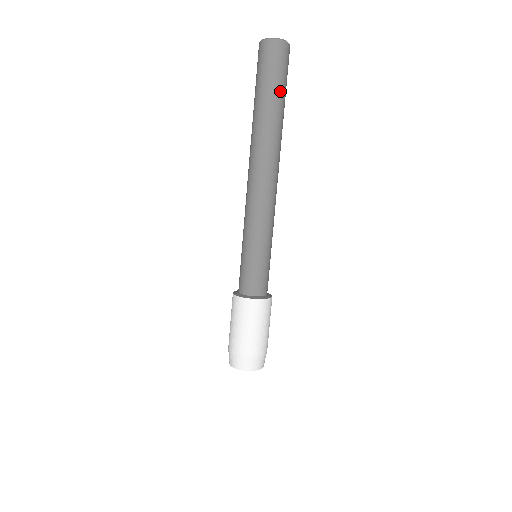
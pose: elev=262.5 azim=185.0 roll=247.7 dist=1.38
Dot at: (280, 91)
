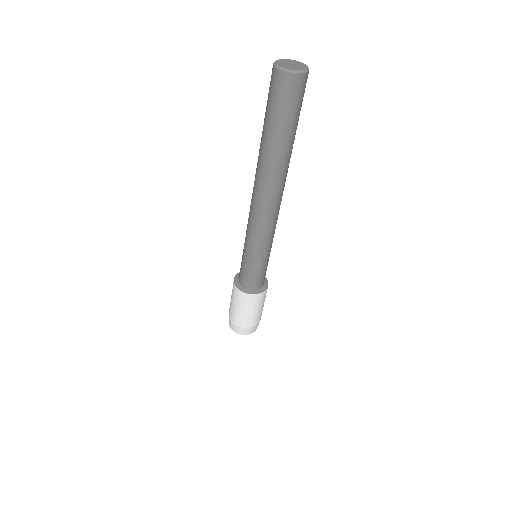
Dot at: (280, 126)
